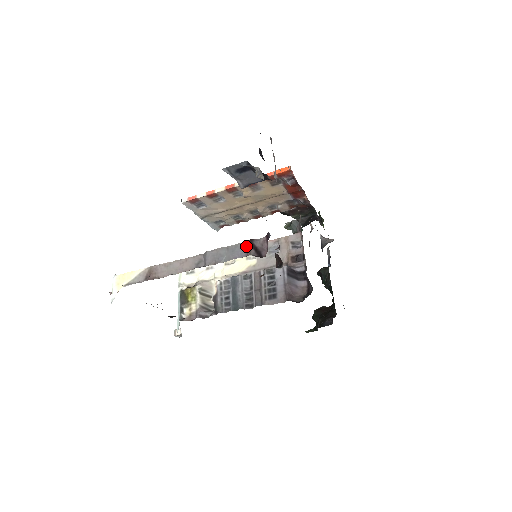
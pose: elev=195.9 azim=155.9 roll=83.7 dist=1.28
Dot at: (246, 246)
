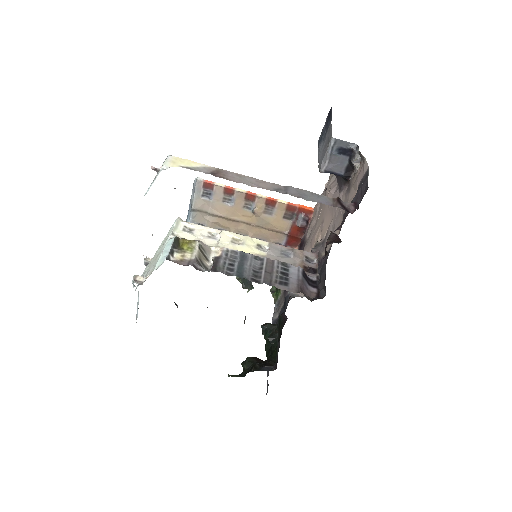
Dot at: (332, 200)
